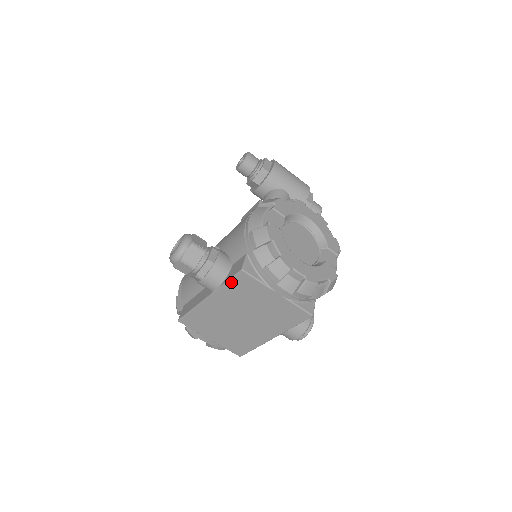
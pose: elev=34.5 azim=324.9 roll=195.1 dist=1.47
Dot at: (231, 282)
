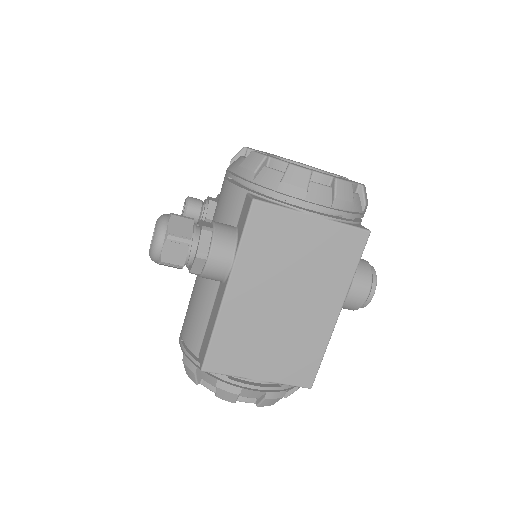
Dot at: (247, 233)
